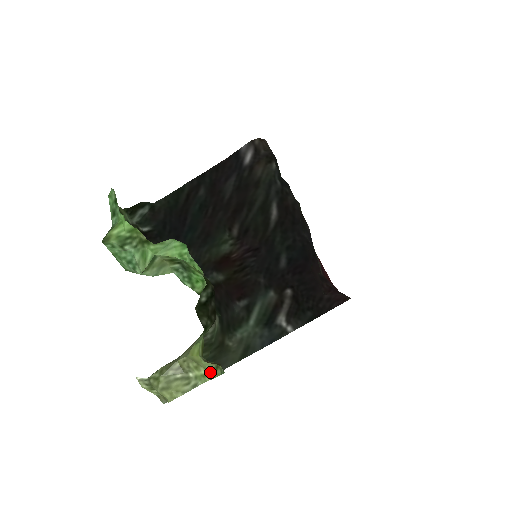
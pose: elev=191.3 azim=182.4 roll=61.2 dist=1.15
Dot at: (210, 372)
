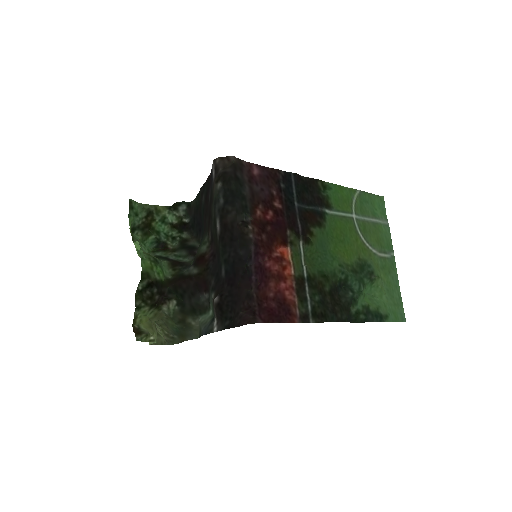
Dot at: (154, 337)
